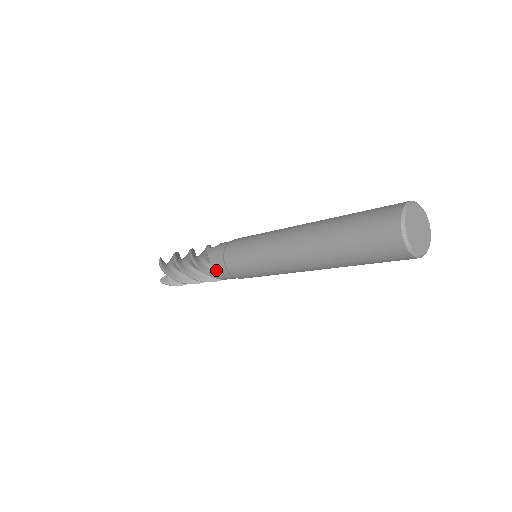
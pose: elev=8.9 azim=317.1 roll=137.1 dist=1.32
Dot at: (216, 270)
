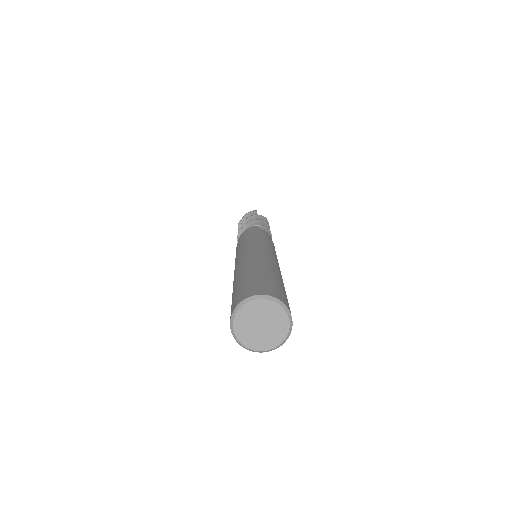
Dot at: occluded
